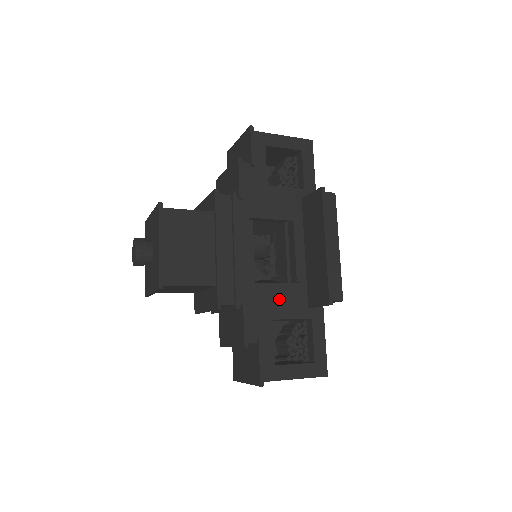
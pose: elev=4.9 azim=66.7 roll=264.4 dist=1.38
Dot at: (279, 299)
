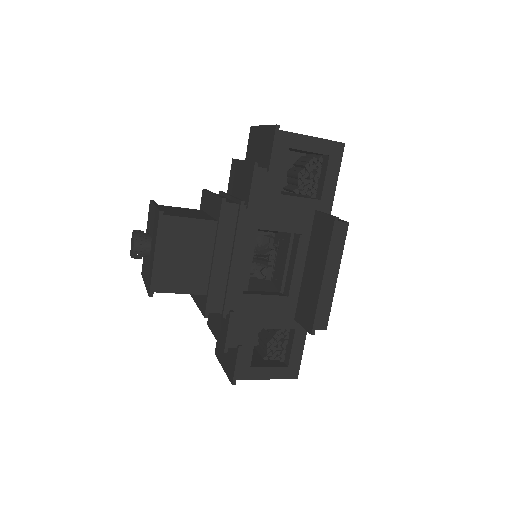
Dot at: (267, 310)
